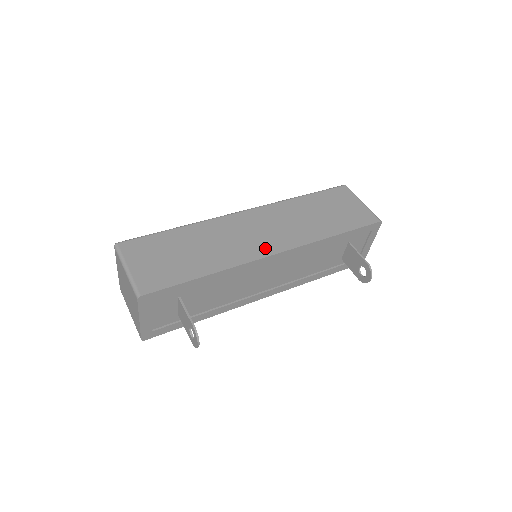
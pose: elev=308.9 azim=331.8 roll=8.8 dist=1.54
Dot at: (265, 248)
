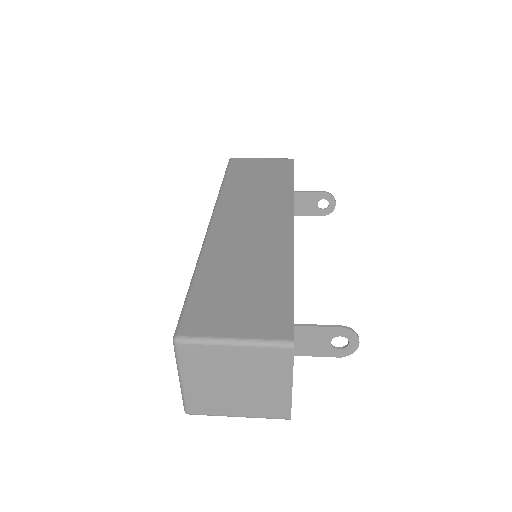
Dot at: (281, 225)
